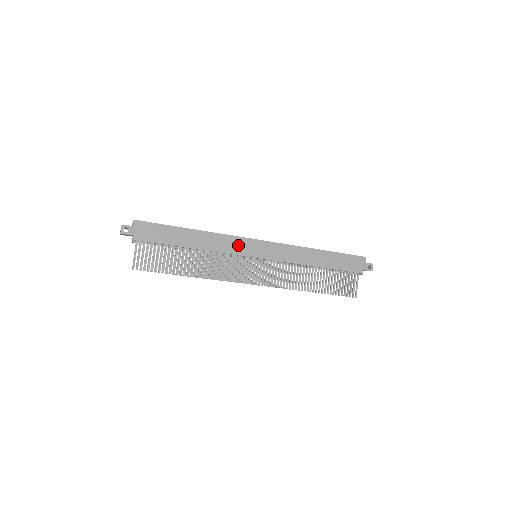
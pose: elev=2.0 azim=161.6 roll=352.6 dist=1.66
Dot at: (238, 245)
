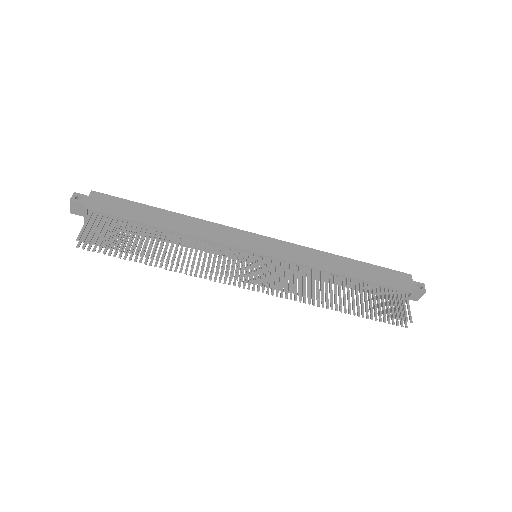
Dot at: (230, 235)
